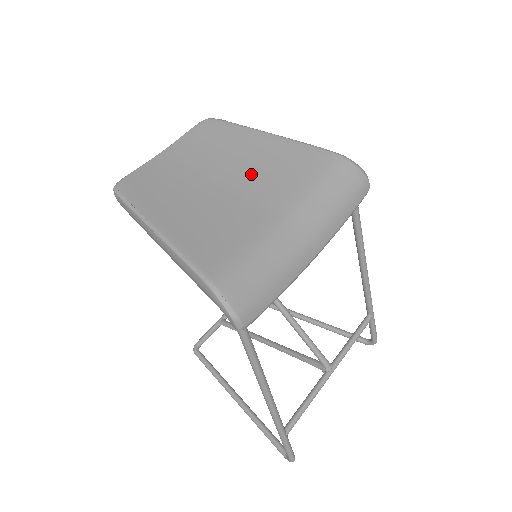
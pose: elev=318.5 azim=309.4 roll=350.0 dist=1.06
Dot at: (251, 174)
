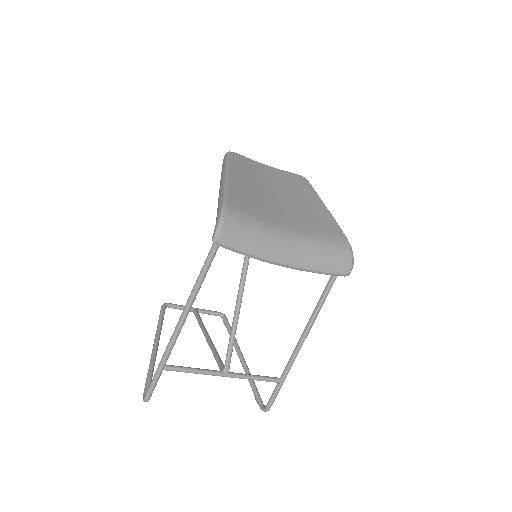
Dot at: (296, 207)
